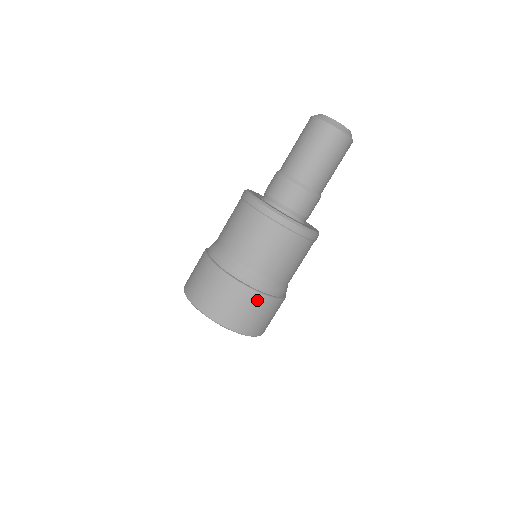
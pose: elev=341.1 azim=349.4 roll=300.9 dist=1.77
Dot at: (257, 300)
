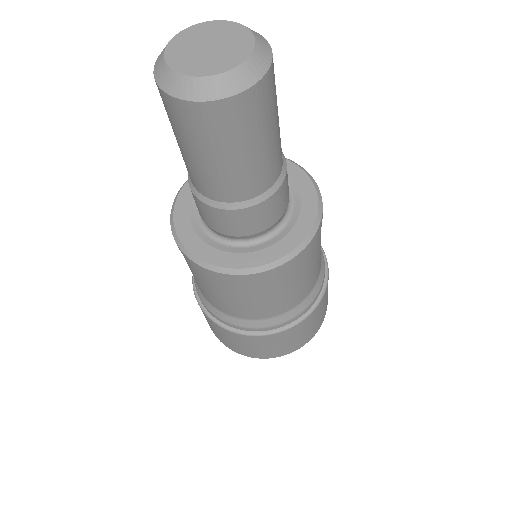
Dot at: (217, 326)
